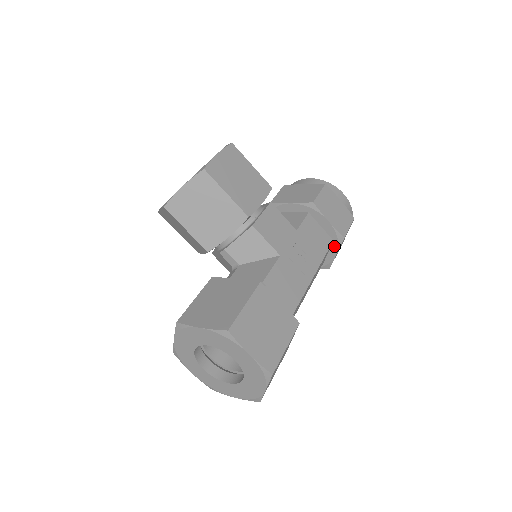
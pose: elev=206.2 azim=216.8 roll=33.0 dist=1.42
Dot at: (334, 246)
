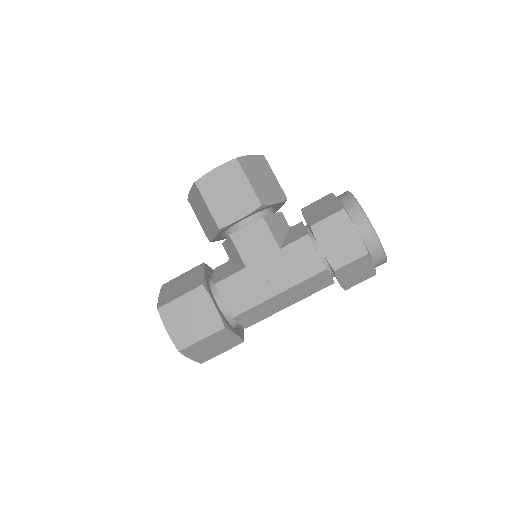
Dot at: occluded
